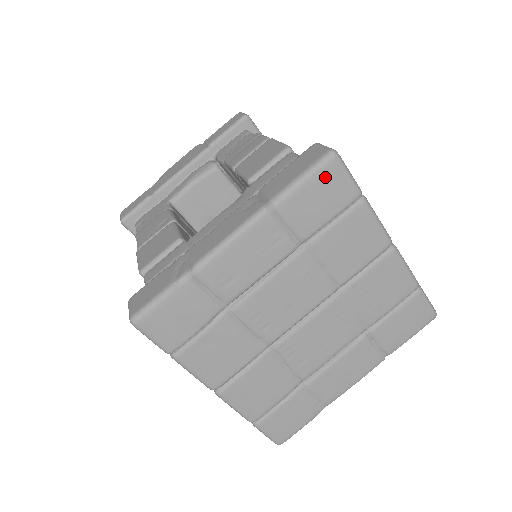
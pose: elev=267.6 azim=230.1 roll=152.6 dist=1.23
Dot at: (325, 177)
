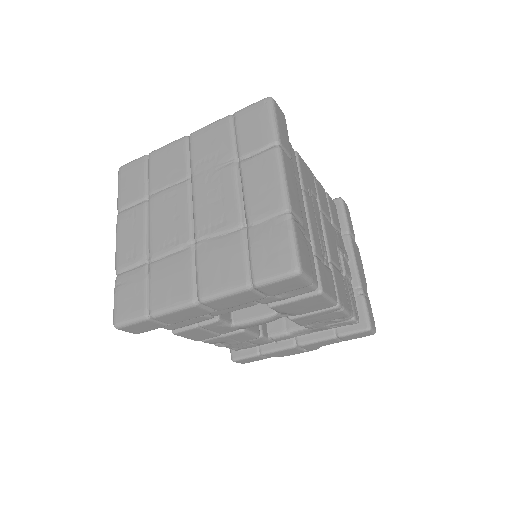
Dot at: (124, 176)
